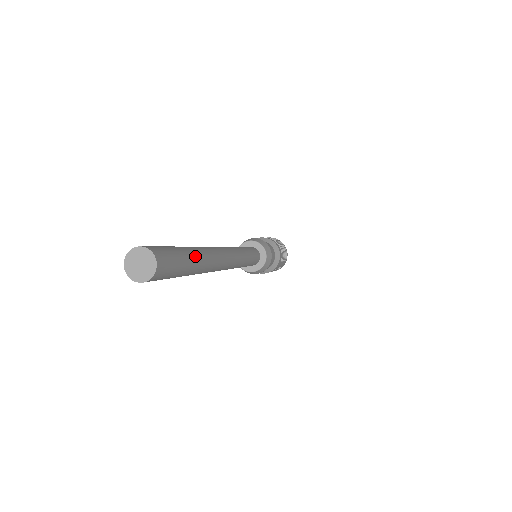
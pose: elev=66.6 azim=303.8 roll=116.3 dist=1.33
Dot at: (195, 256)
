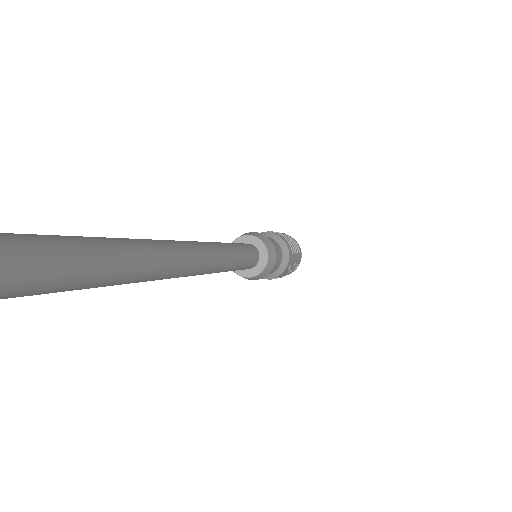
Dot at: (116, 244)
